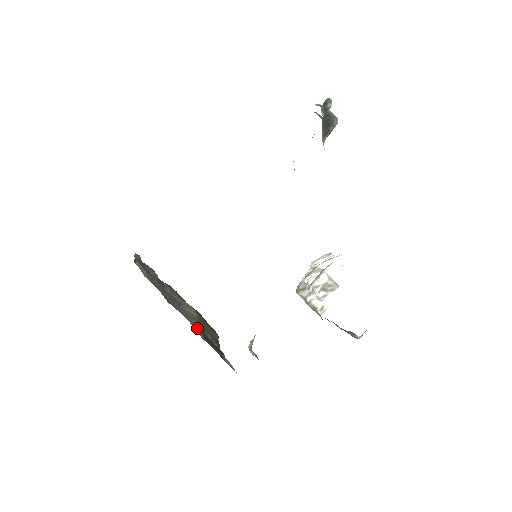
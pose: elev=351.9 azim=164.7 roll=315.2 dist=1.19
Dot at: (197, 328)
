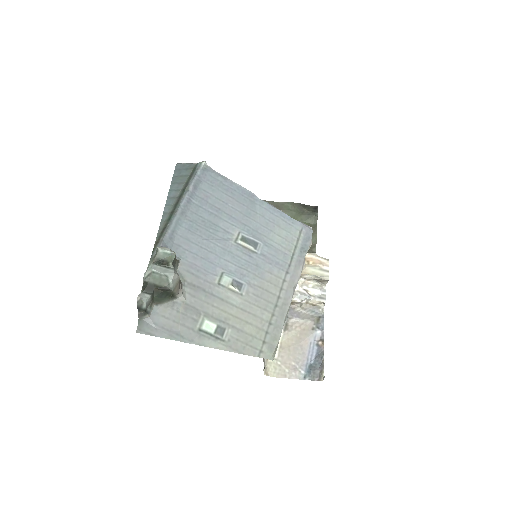
Dot at: occluded
